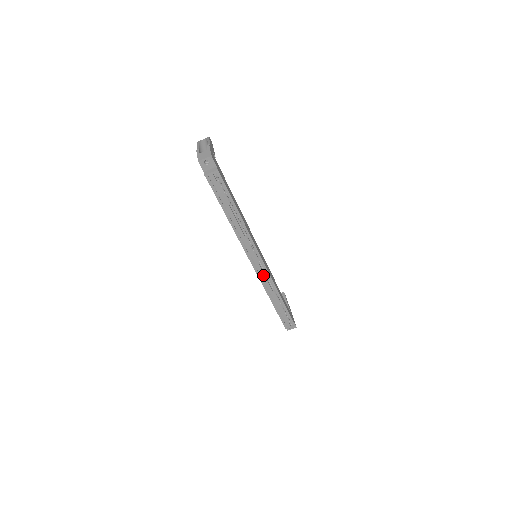
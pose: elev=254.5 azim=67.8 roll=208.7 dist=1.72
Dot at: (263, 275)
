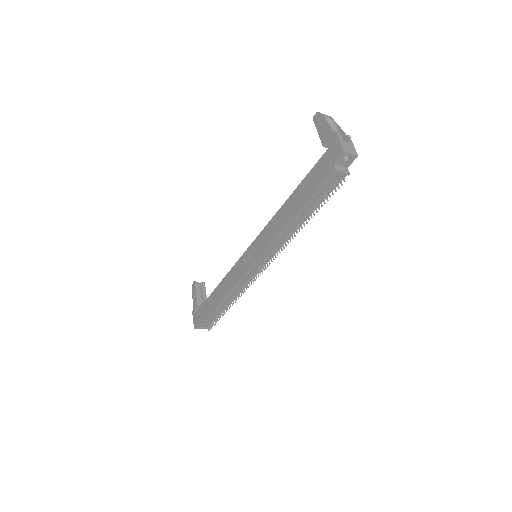
Dot at: (248, 278)
